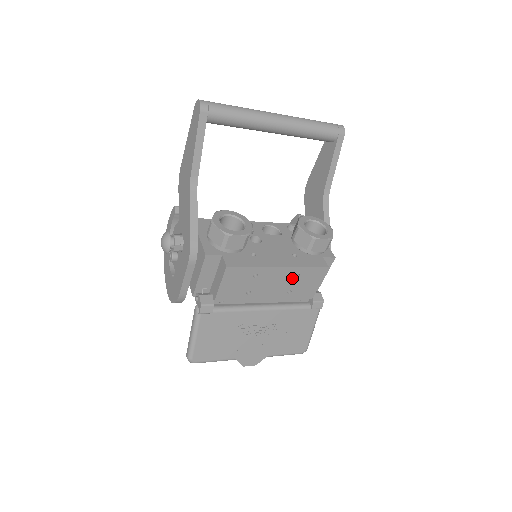
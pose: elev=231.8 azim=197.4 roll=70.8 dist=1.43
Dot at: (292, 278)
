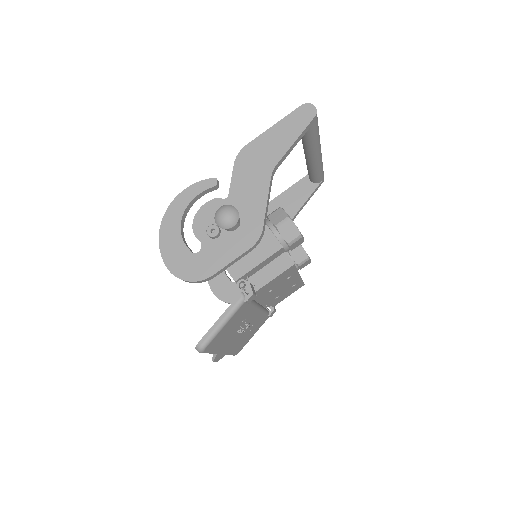
Dot at: (291, 286)
